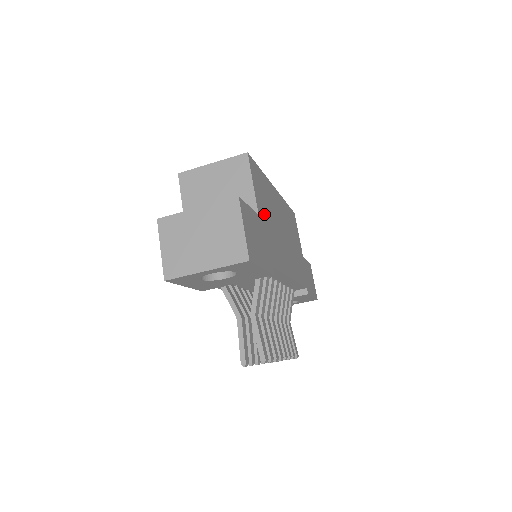
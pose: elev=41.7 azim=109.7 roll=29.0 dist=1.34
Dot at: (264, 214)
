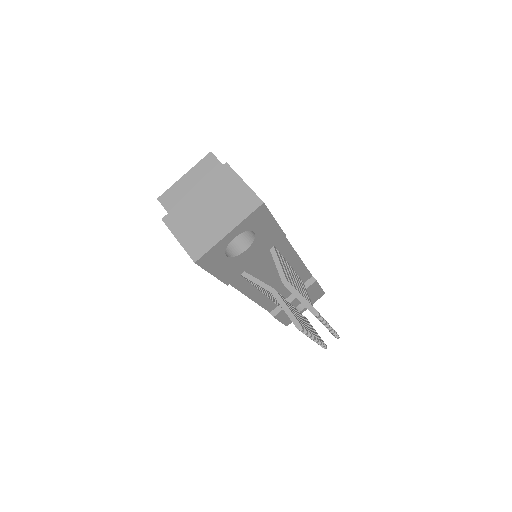
Dot at: occluded
